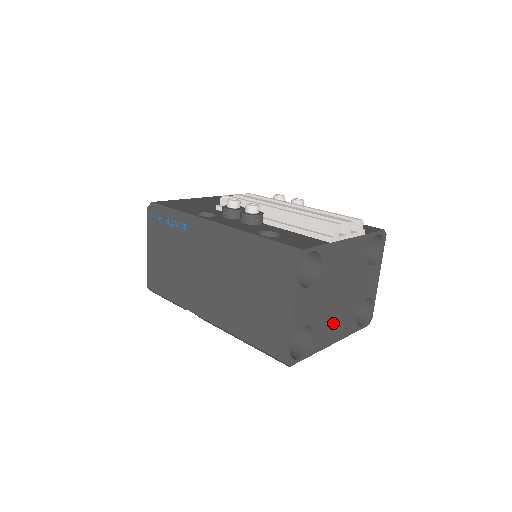
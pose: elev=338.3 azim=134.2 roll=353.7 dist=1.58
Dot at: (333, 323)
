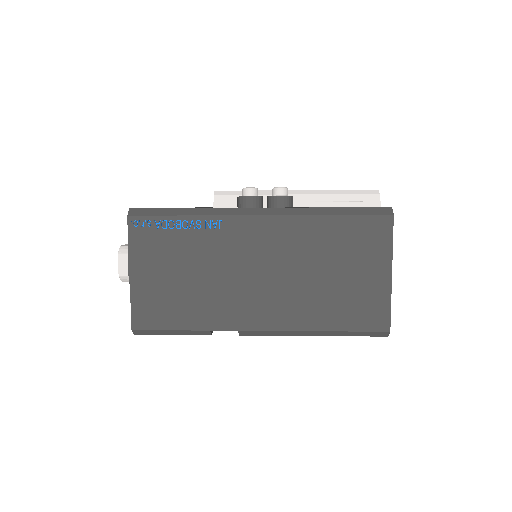
Dot at: occluded
